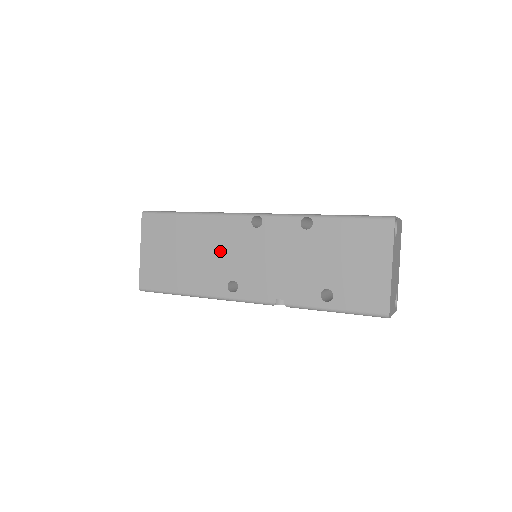
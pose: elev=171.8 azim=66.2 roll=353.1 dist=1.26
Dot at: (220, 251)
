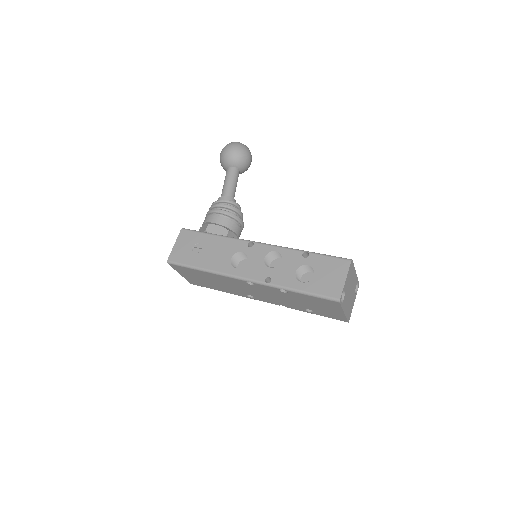
Dot at: (233, 286)
